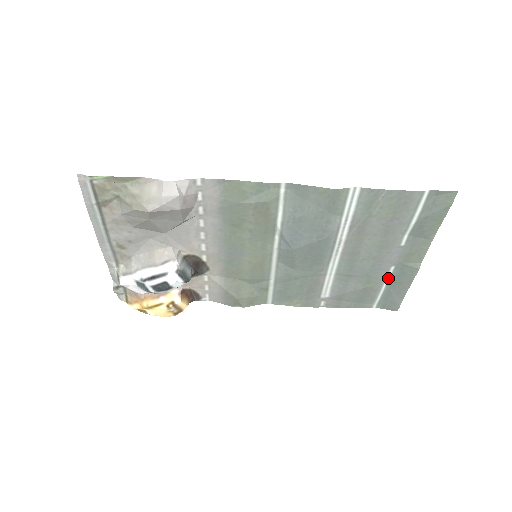
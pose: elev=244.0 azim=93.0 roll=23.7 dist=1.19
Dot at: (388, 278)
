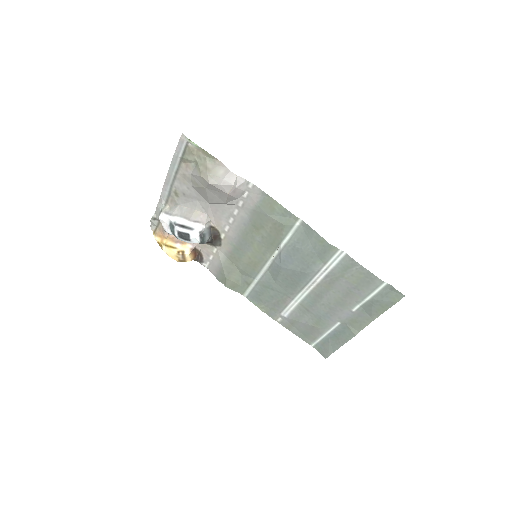
Dot at: (332, 329)
